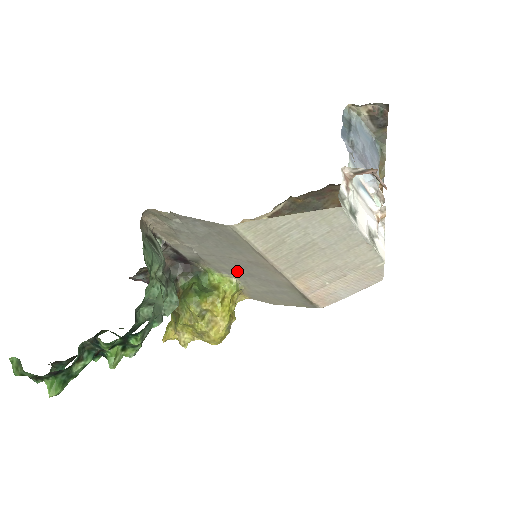
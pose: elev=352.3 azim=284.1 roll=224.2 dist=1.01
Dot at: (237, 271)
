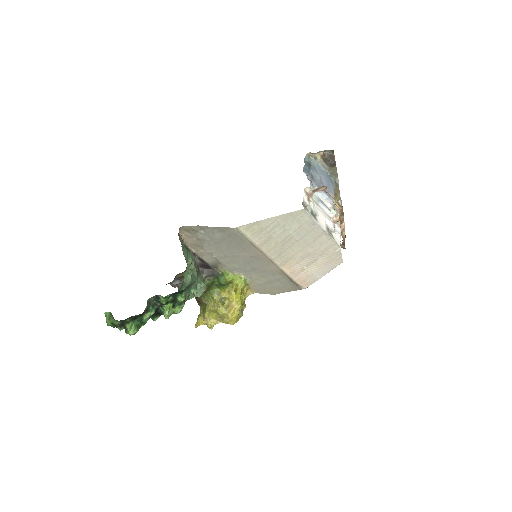
Dot at: (244, 268)
